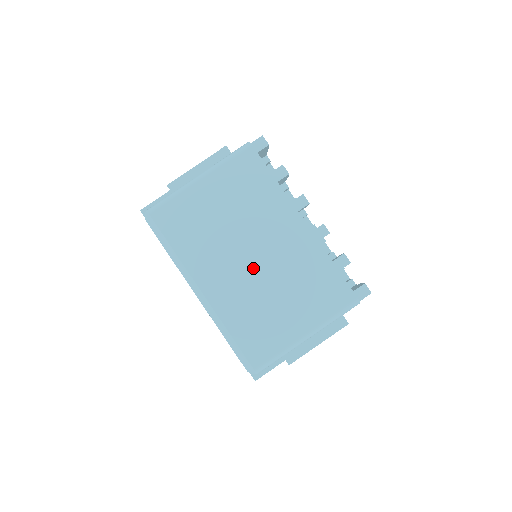
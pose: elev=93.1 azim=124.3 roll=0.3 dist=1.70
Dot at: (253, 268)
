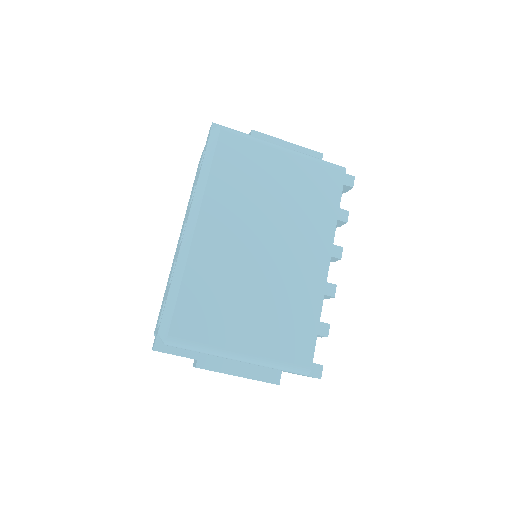
Dot at: (255, 255)
